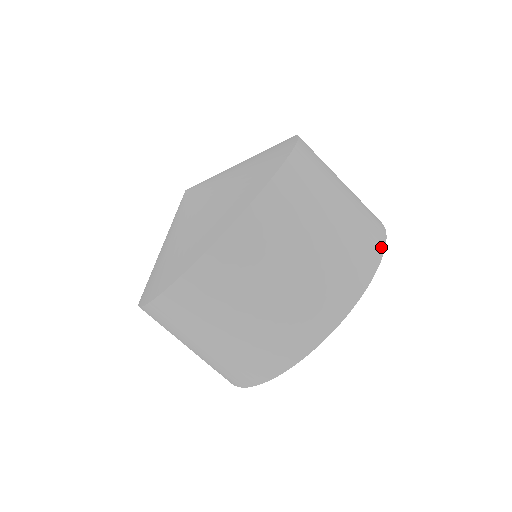
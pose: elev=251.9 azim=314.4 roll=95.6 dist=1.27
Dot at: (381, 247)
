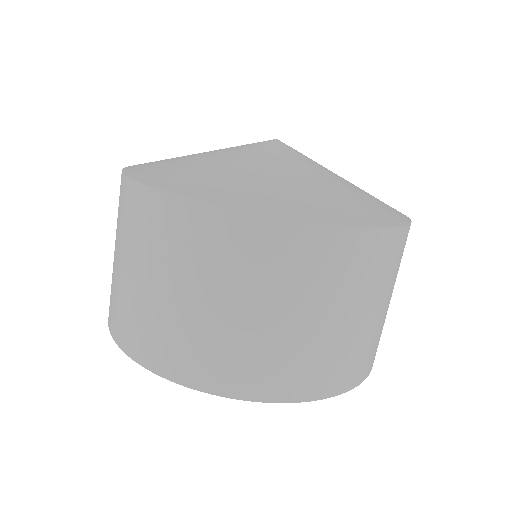
Dot at: (339, 389)
